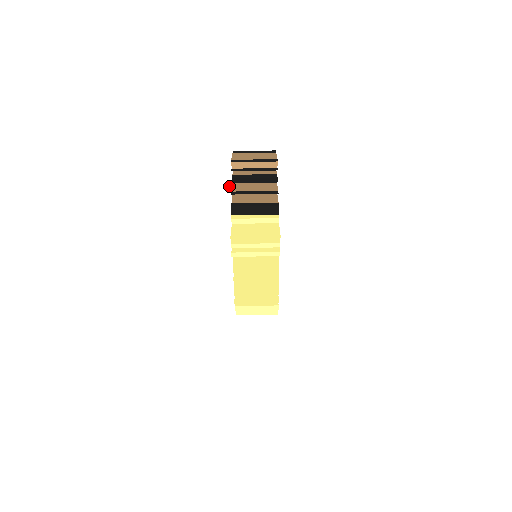
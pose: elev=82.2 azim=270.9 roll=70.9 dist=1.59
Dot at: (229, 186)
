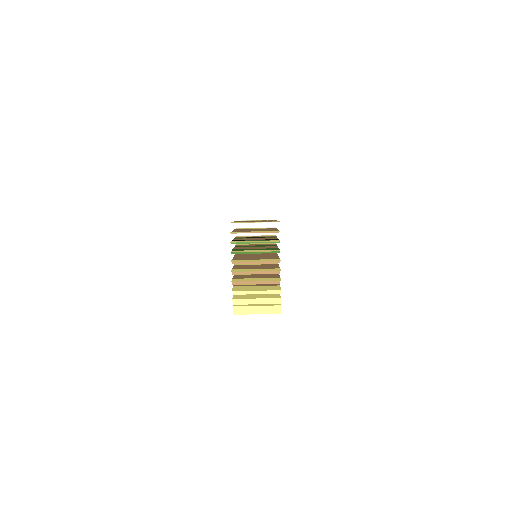
Dot at: occluded
